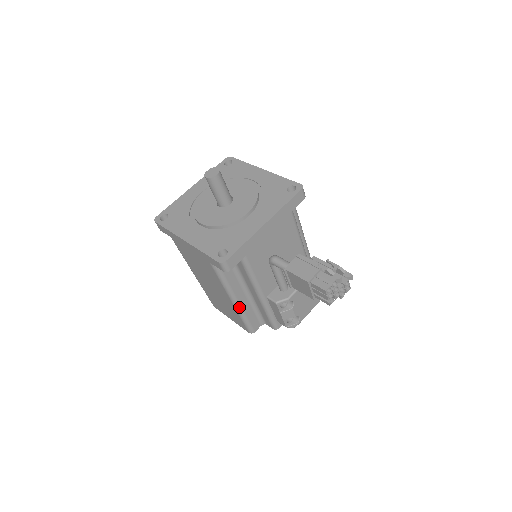
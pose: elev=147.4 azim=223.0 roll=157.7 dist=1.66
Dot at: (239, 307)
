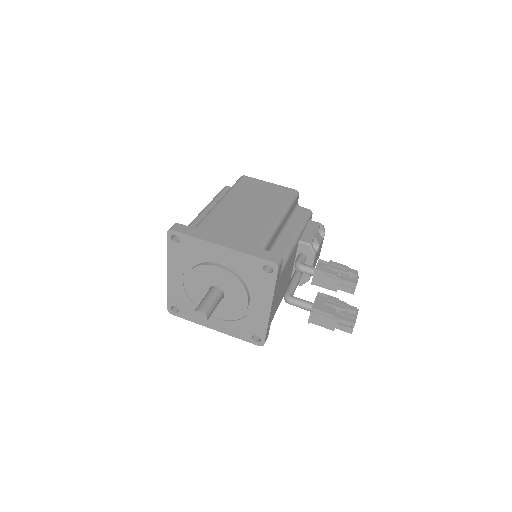
Dot at: occluded
